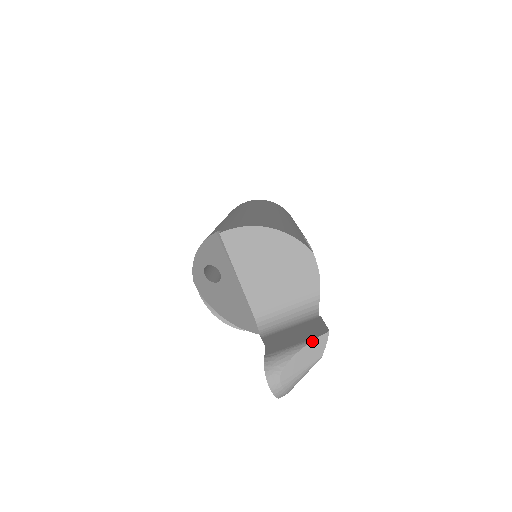
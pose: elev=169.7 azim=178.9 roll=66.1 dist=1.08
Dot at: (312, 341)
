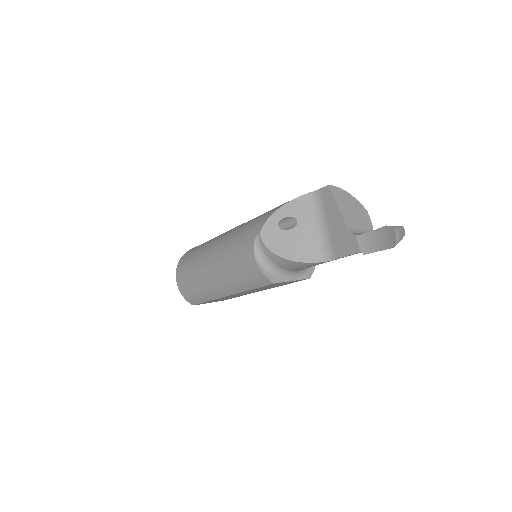
Dot at: (402, 226)
